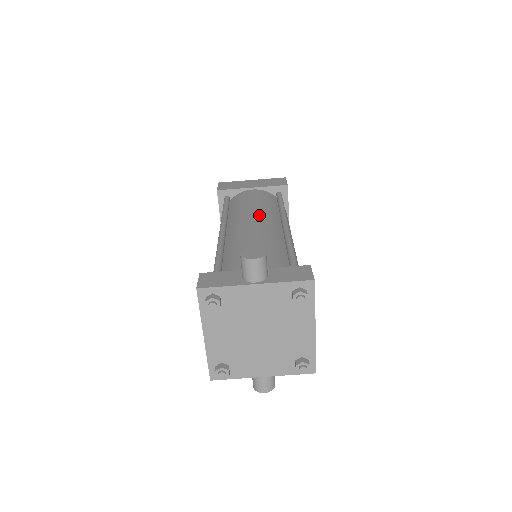
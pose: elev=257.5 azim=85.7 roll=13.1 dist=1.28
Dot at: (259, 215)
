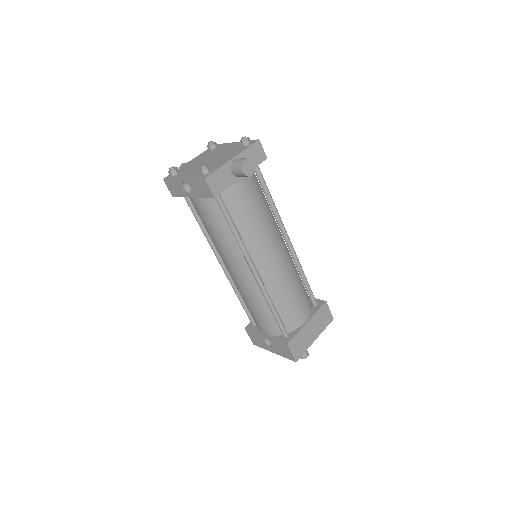
Dot at: occluded
